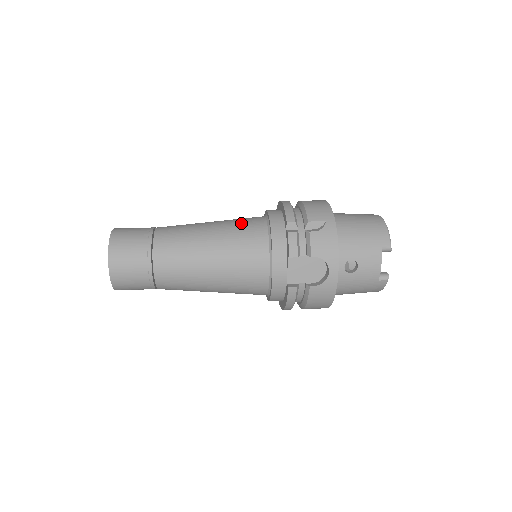
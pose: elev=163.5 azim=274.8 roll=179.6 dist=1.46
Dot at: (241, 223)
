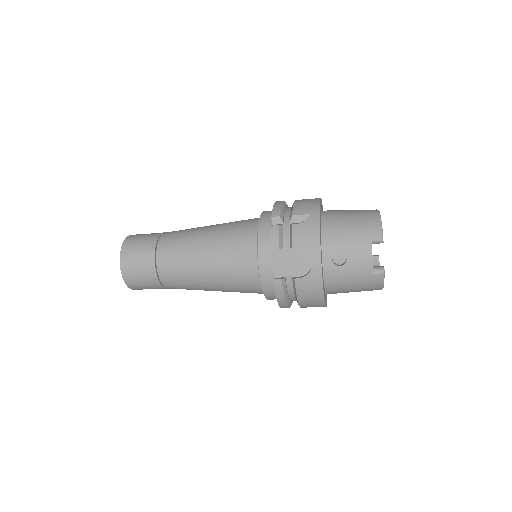
Dot at: (236, 223)
